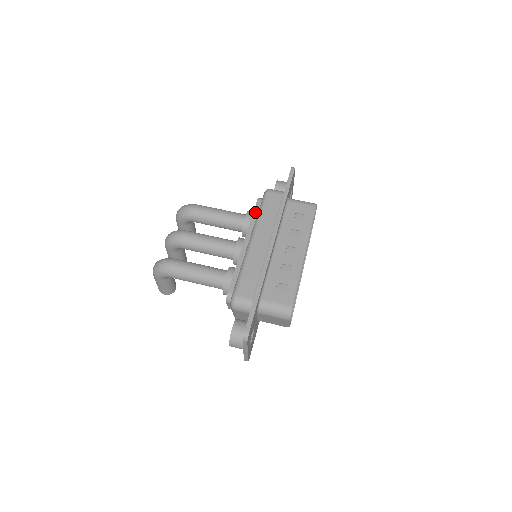
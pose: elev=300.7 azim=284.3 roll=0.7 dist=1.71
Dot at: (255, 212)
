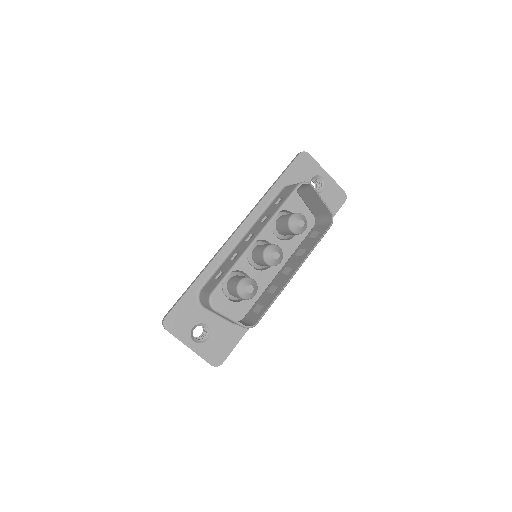
Dot at: occluded
